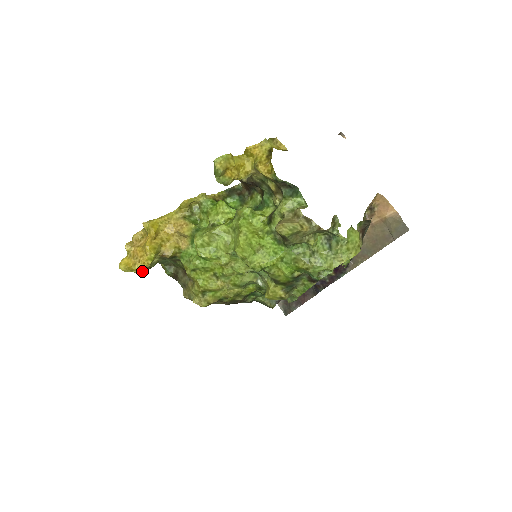
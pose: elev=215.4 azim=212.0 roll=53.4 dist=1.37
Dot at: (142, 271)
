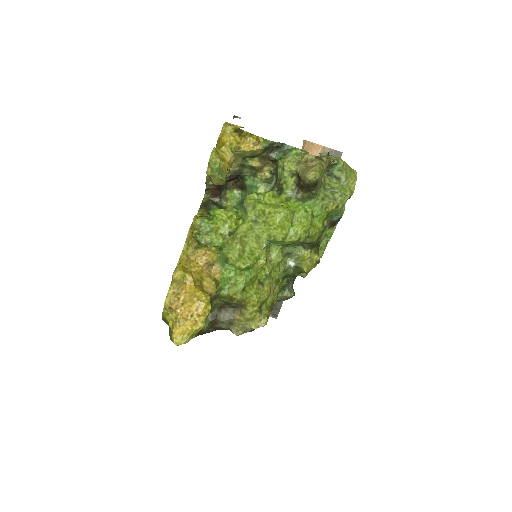
Dot at: occluded
